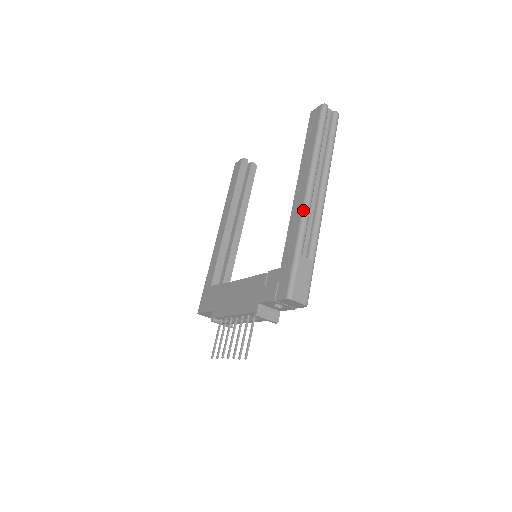
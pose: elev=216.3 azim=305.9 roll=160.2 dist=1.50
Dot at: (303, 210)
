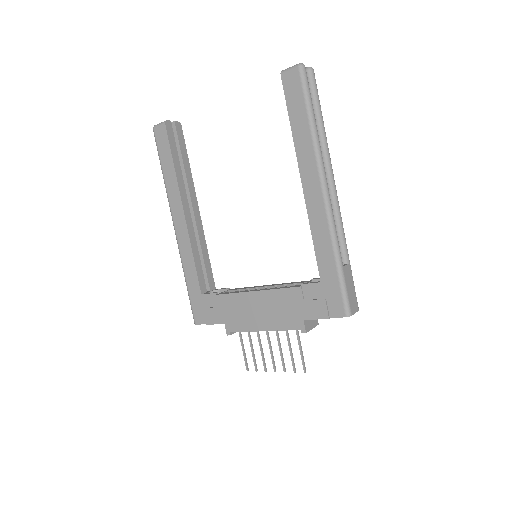
Dot at: (328, 215)
